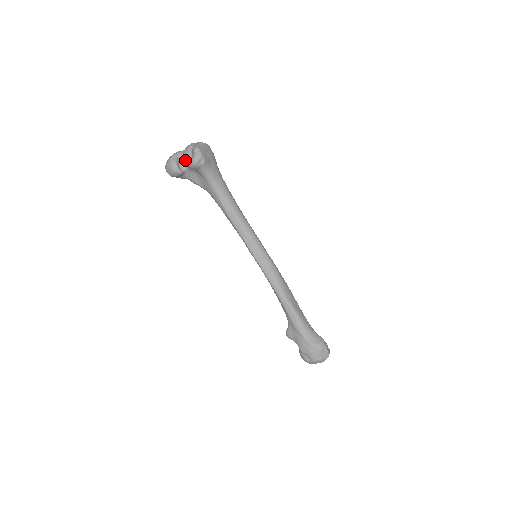
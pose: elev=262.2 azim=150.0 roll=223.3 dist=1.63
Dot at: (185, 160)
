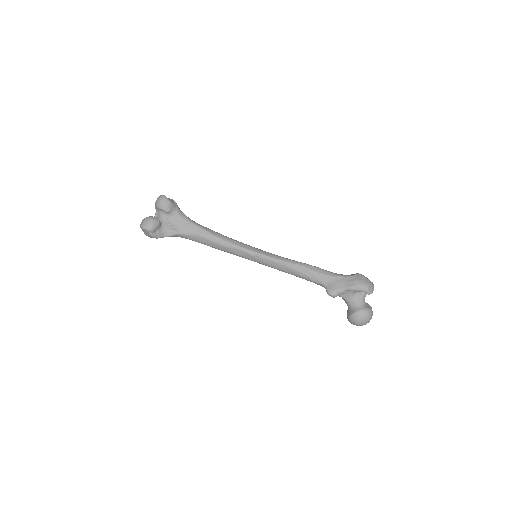
Dot at: (162, 201)
